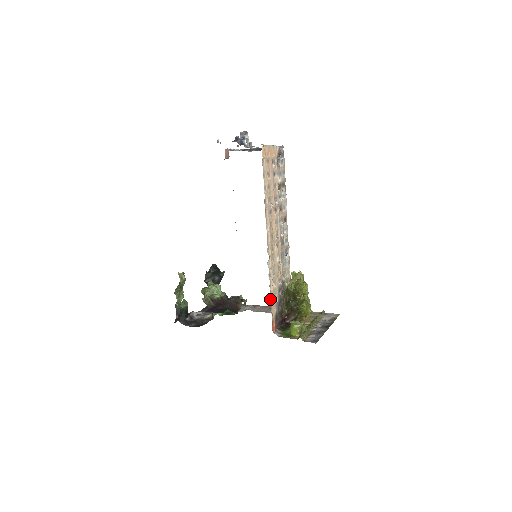
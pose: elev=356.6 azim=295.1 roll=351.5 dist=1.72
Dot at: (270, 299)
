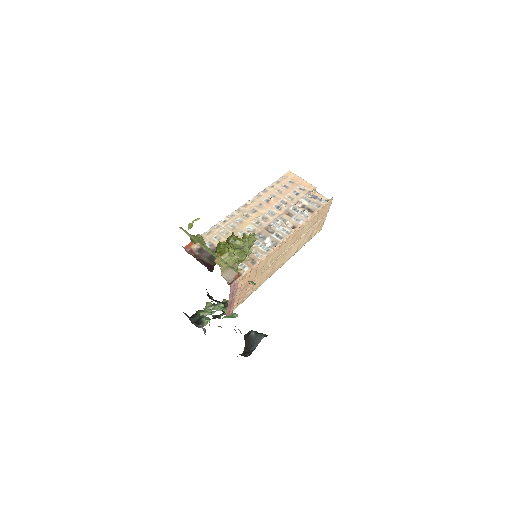
Dot at: (209, 233)
